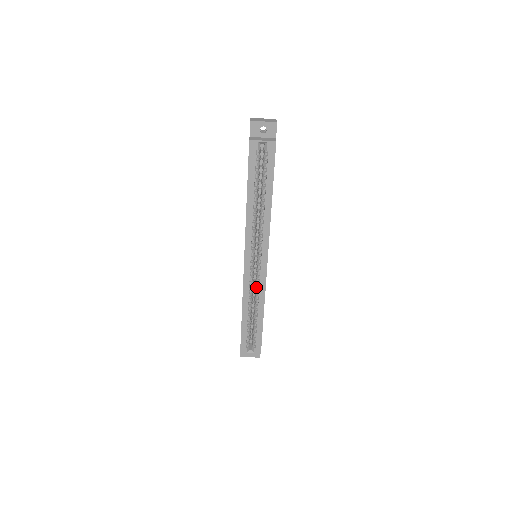
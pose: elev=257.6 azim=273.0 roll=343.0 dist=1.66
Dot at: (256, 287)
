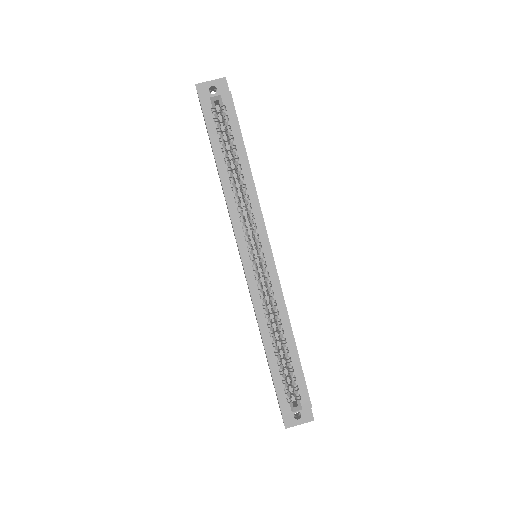
Dot at: (270, 297)
